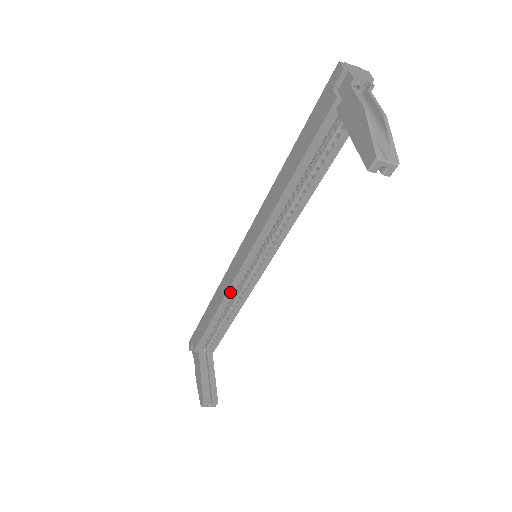
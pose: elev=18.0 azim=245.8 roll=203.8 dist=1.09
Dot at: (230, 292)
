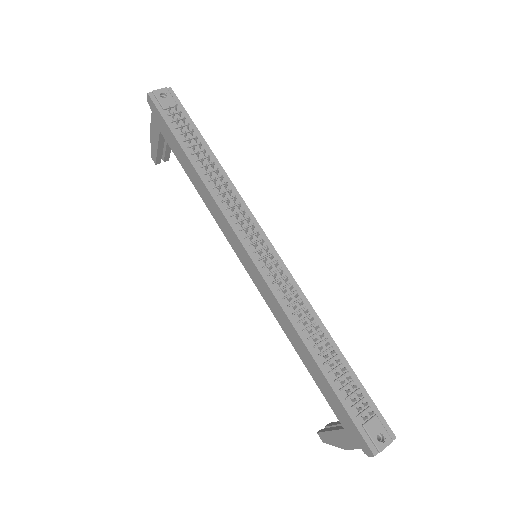
Dot at: occluded
